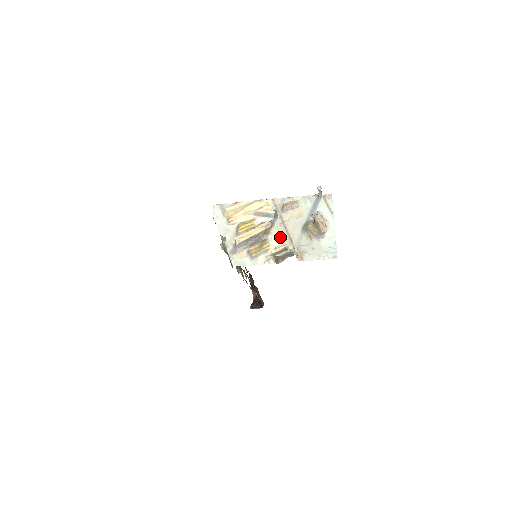
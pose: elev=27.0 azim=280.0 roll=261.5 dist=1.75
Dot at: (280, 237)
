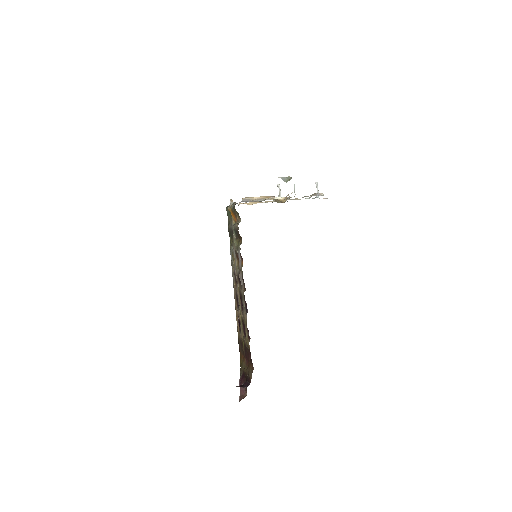
Dot at: occluded
